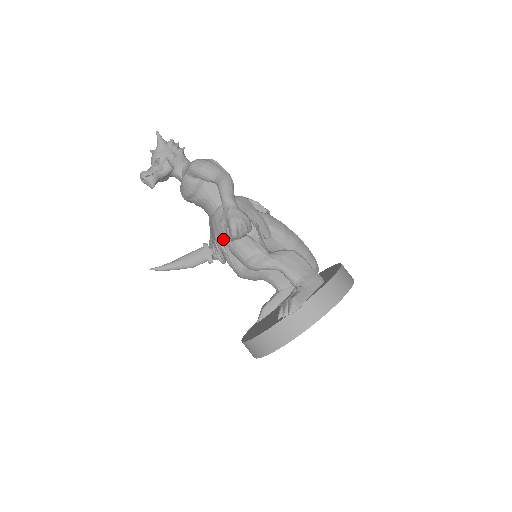
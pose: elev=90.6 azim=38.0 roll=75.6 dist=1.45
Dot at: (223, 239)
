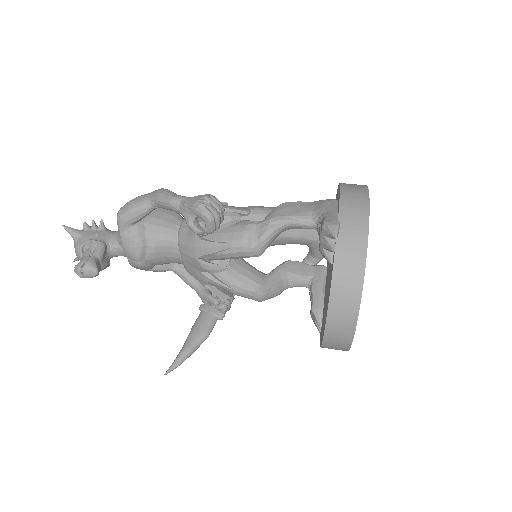
Dot at: (206, 250)
